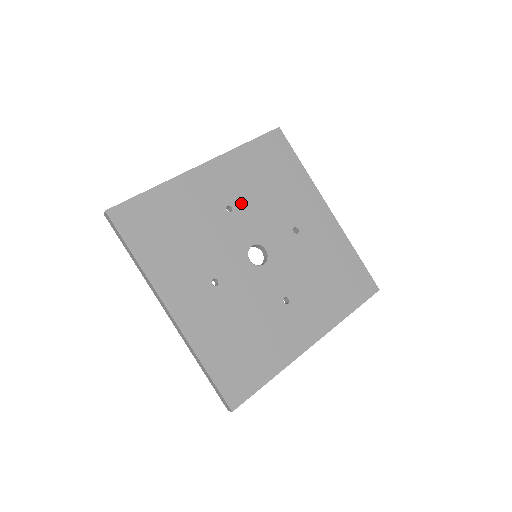
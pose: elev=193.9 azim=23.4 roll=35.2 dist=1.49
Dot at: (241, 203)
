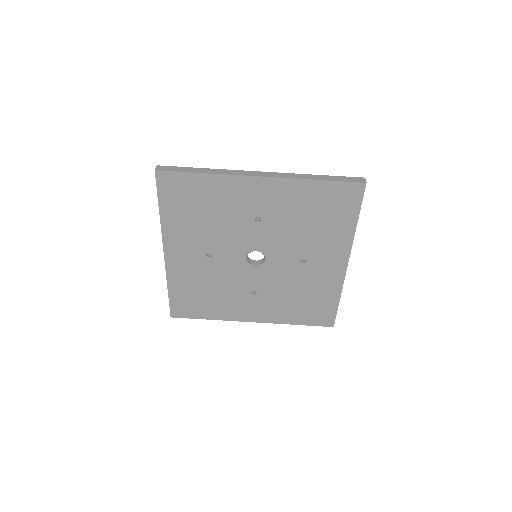
Dot at: (209, 246)
